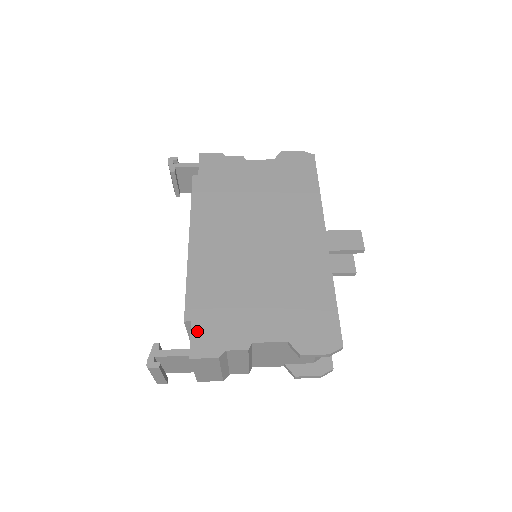
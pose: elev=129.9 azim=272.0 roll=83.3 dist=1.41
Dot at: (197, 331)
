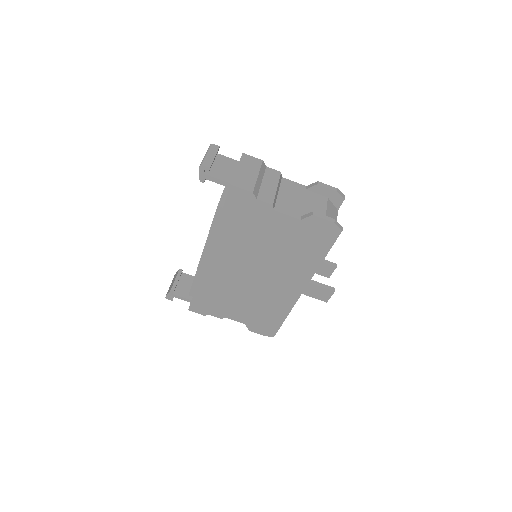
Dot at: (195, 302)
